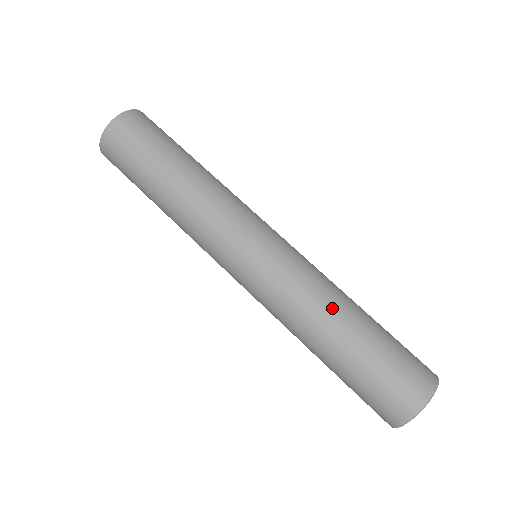
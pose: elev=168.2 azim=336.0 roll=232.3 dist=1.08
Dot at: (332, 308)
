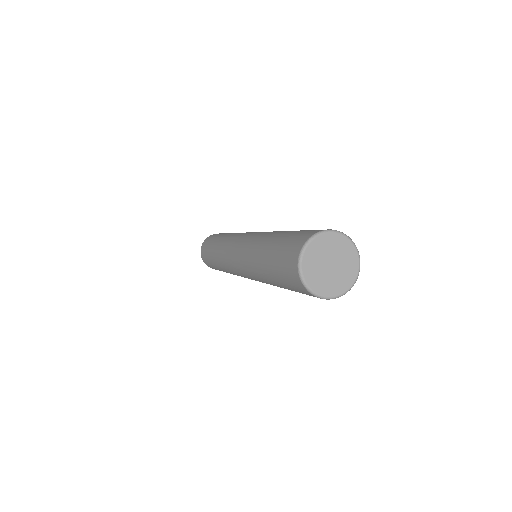
Dot at: (264, 238)
